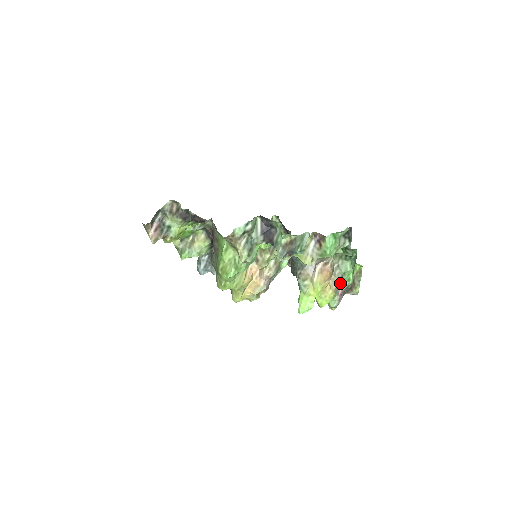
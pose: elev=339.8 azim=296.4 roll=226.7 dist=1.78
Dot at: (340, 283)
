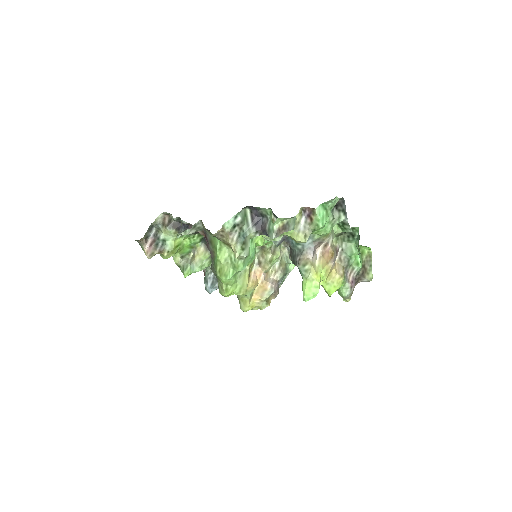
Dot at: (348, 268)
